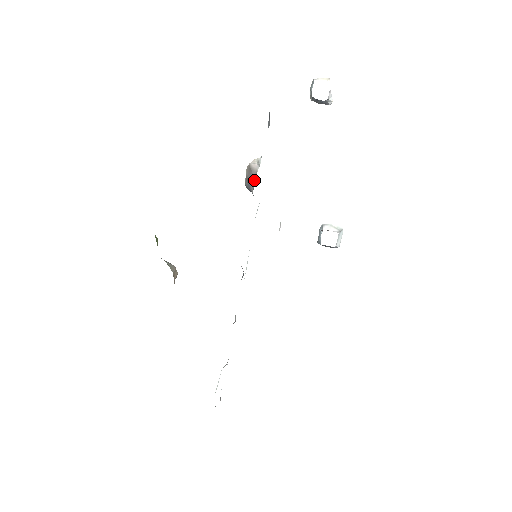
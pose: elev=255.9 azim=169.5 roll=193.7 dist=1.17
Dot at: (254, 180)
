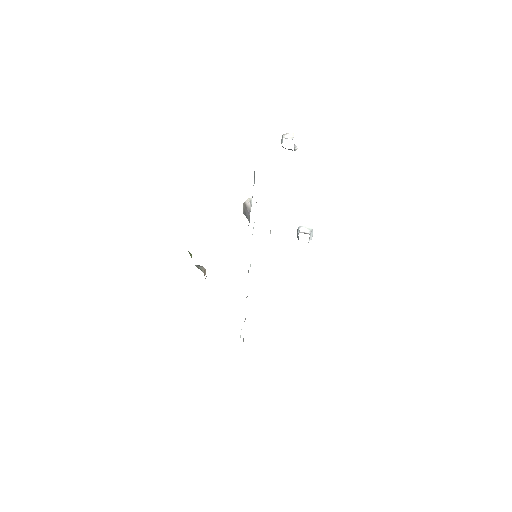
Dot at: (249, 215)
